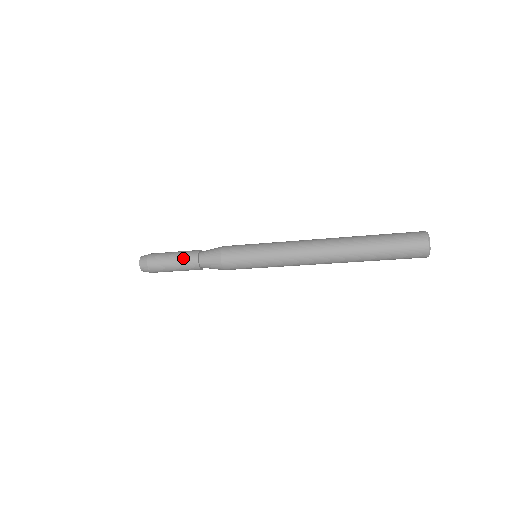
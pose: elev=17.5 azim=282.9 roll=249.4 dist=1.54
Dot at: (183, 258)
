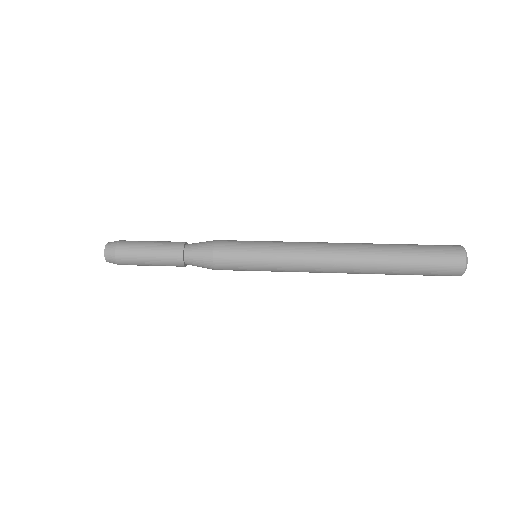
Dot at: (163, 255)
